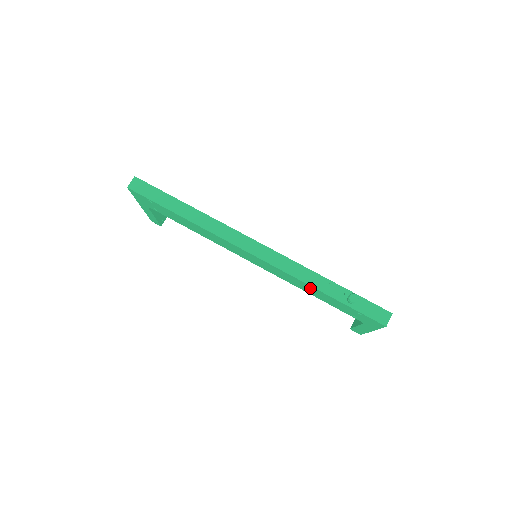
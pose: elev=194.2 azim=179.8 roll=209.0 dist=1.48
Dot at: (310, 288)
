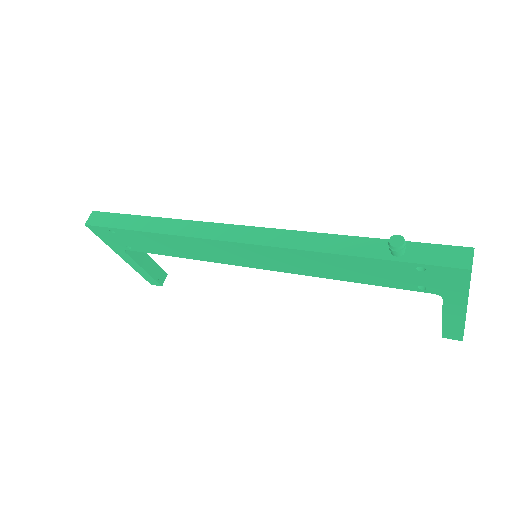
Dot at: (333, 261)
